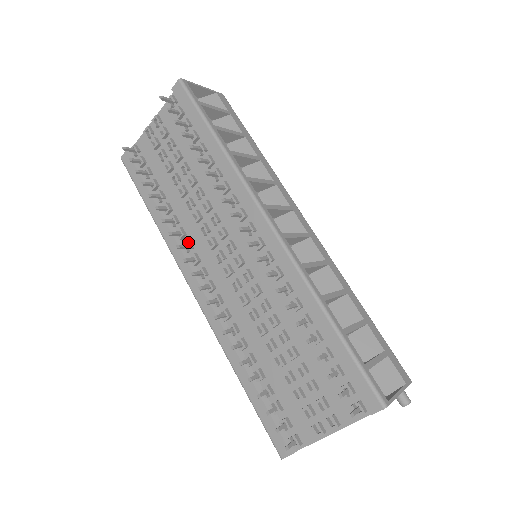
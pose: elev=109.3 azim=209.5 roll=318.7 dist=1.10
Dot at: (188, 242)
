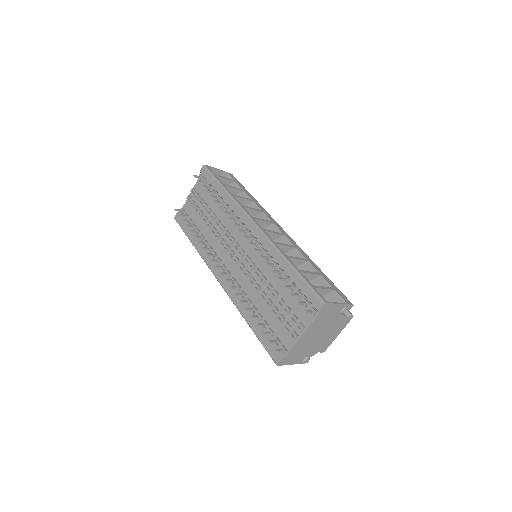
Dot at: (214, 252)
